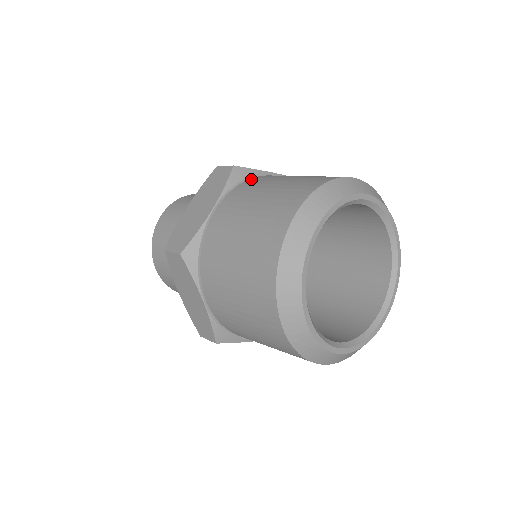
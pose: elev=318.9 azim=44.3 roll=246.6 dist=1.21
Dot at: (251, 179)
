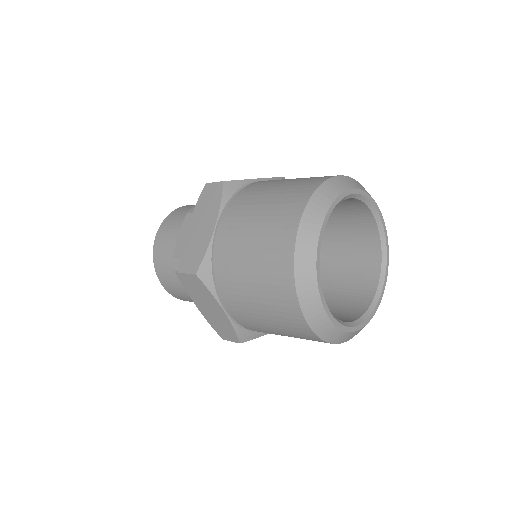
Dot at: (242, 190)
